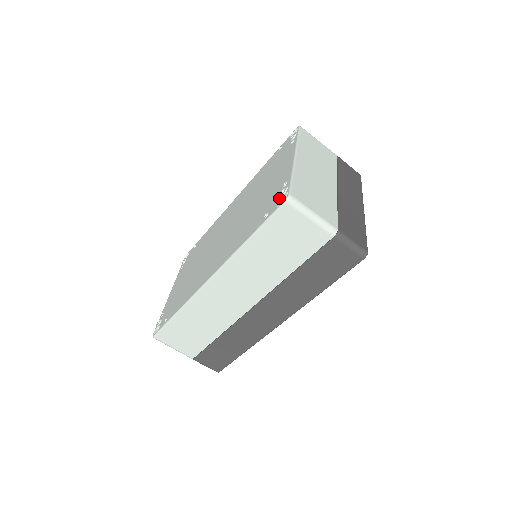
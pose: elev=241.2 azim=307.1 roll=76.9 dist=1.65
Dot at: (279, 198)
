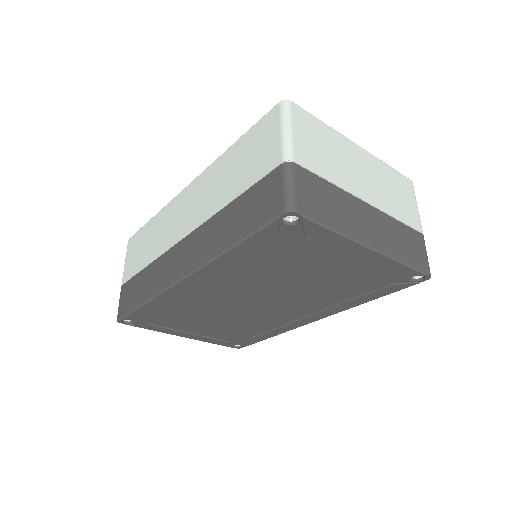
Dot at: occluded
